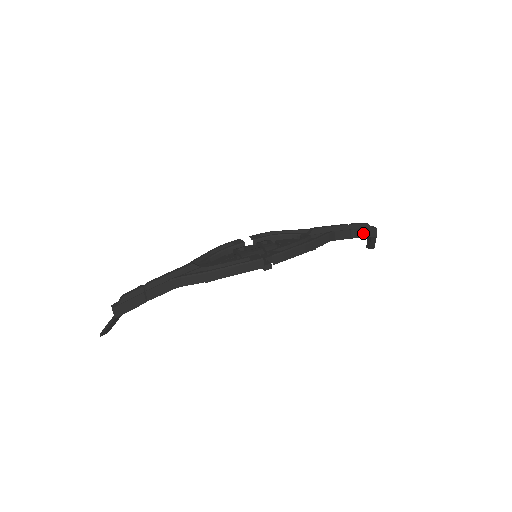
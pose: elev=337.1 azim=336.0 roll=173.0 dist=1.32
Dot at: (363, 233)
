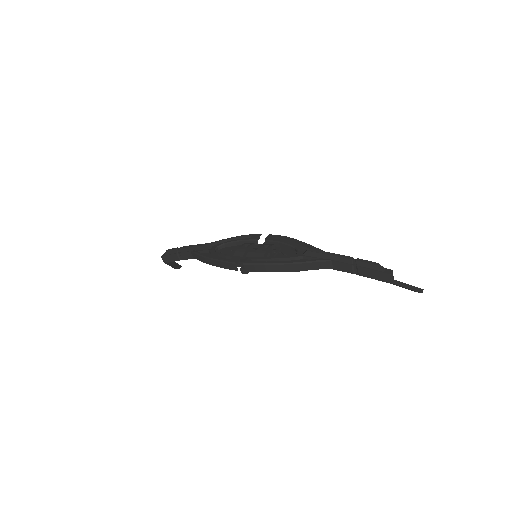
Dot at: (370, 273)
